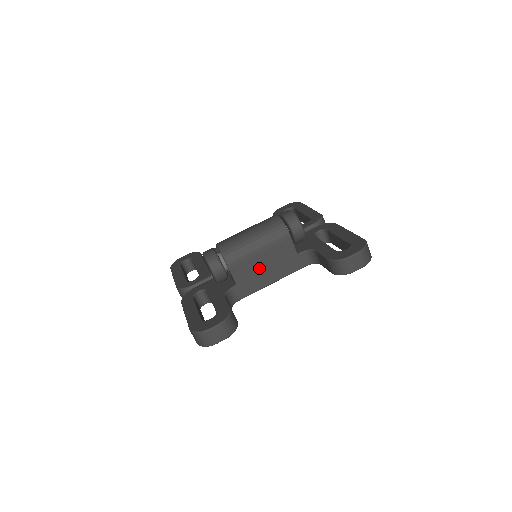
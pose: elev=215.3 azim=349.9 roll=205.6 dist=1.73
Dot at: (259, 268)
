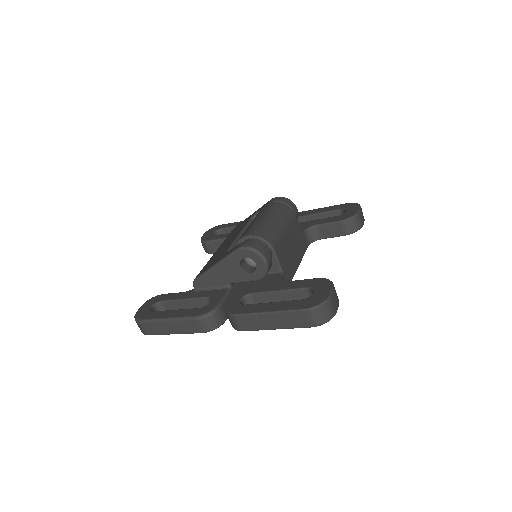
Dot at: (289, 251)
